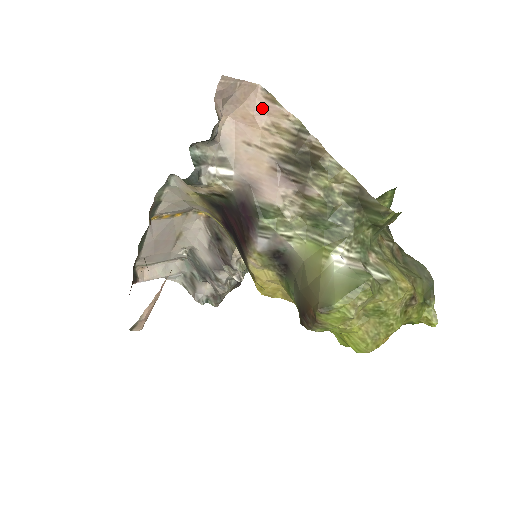
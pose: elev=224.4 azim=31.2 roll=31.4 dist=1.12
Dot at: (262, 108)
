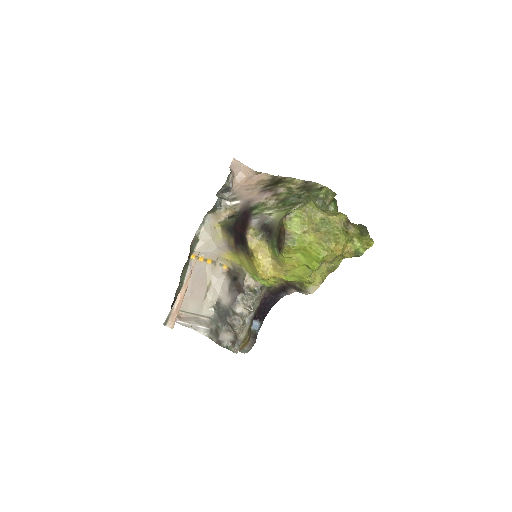
Dot at: (255, 176)
